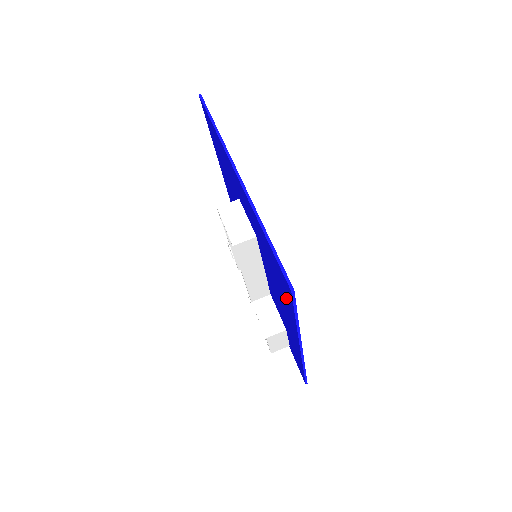
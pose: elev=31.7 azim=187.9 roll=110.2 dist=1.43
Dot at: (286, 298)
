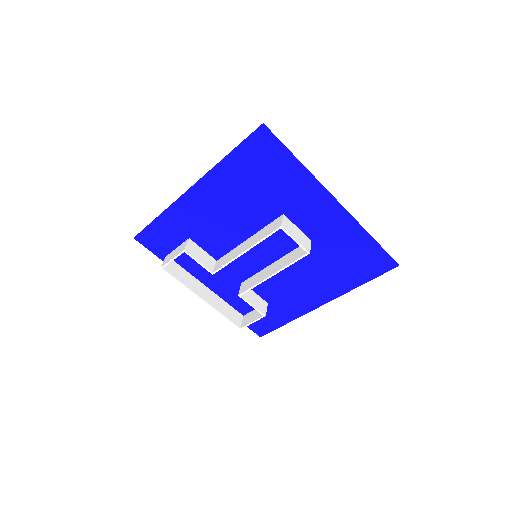
Dot at: (358, 274)
